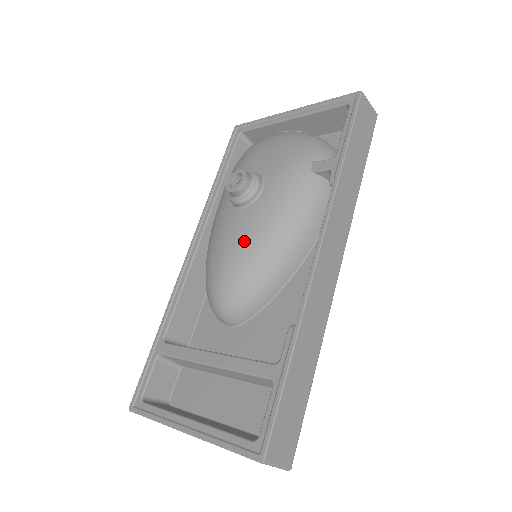
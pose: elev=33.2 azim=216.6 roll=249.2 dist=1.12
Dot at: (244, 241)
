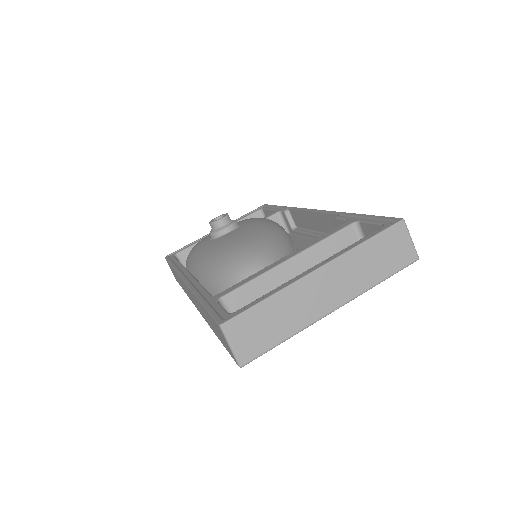
Dot at: (249, 233)
